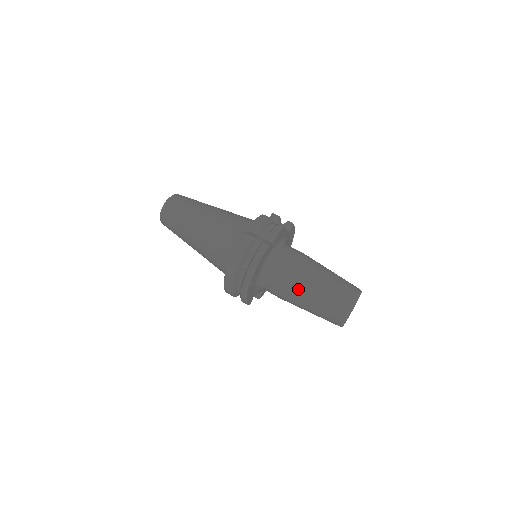
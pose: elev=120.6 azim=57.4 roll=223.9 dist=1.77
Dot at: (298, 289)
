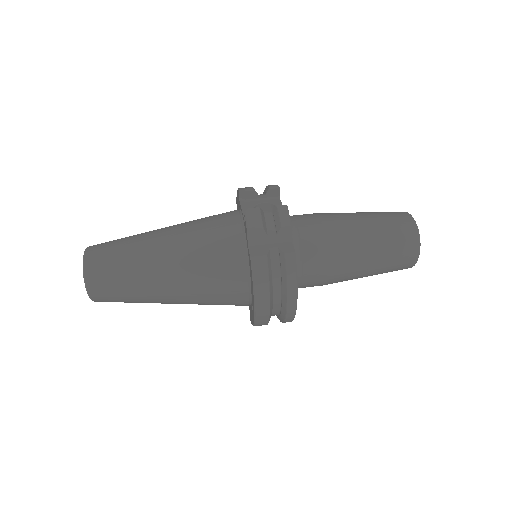
Dot at: (348, 268)
